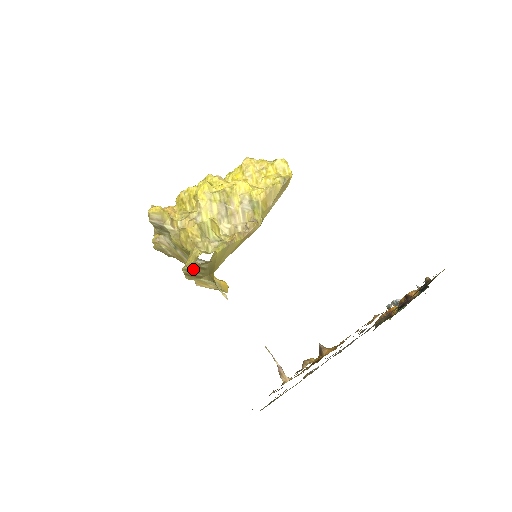
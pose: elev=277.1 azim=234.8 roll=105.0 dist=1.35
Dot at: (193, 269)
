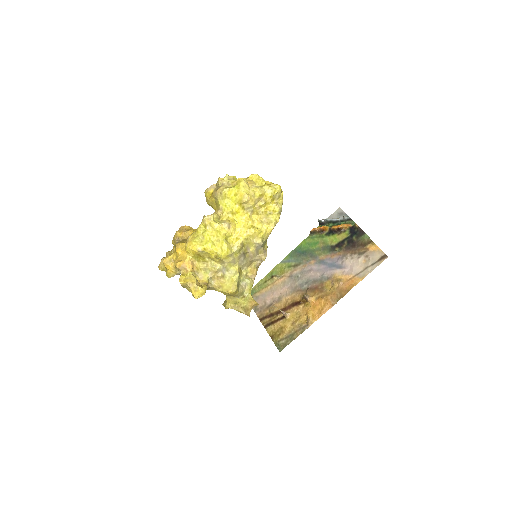
Dot at: (234, 306)
